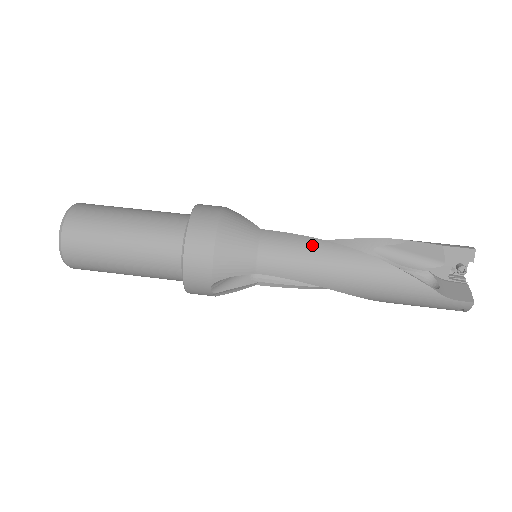
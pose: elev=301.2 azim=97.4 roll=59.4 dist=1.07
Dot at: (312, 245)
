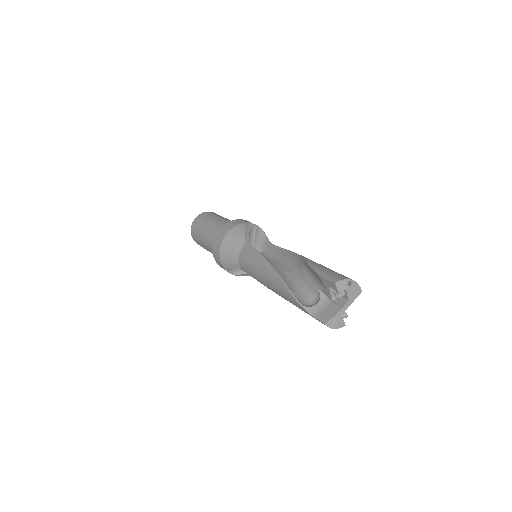
Dot at: (257, 259)
